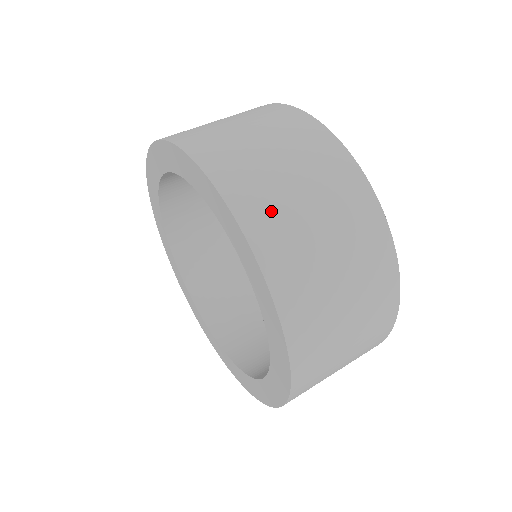
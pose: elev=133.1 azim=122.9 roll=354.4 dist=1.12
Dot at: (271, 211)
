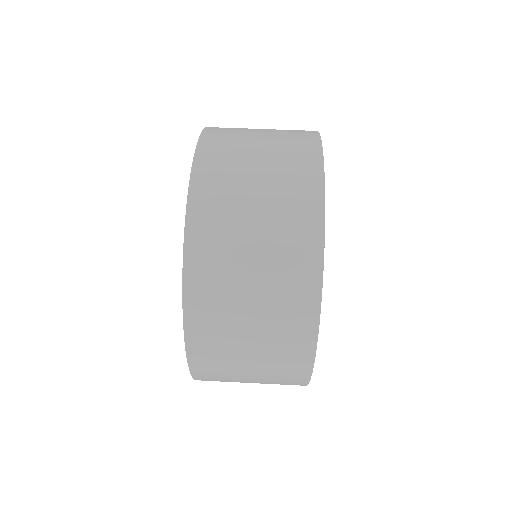
Dot at: (216, 350)
